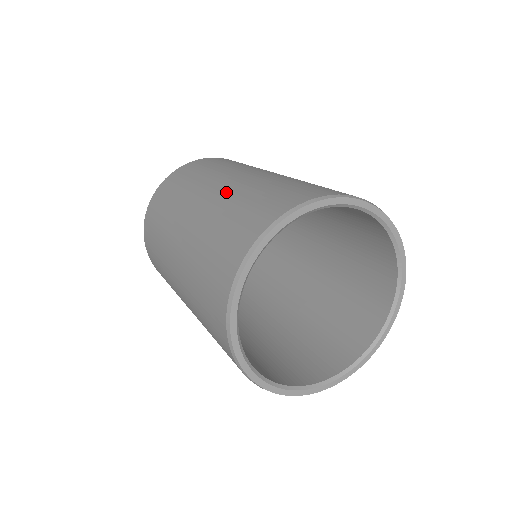
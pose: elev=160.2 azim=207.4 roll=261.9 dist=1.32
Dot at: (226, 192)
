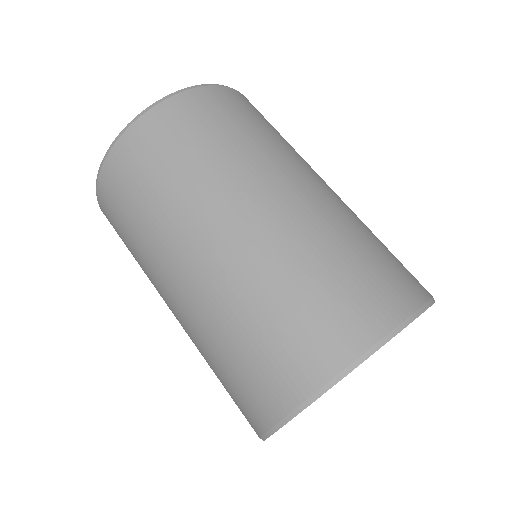
Dot at: (203, 304)
